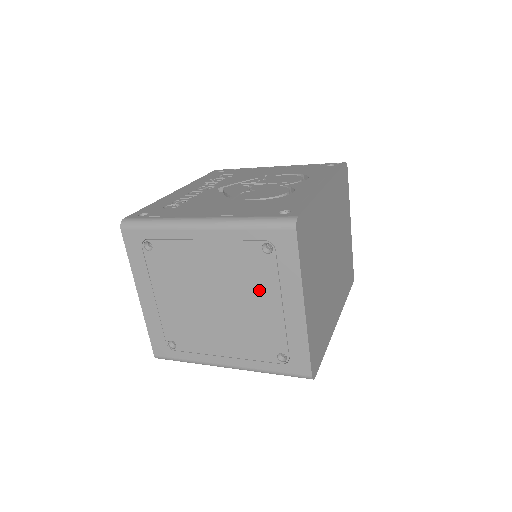
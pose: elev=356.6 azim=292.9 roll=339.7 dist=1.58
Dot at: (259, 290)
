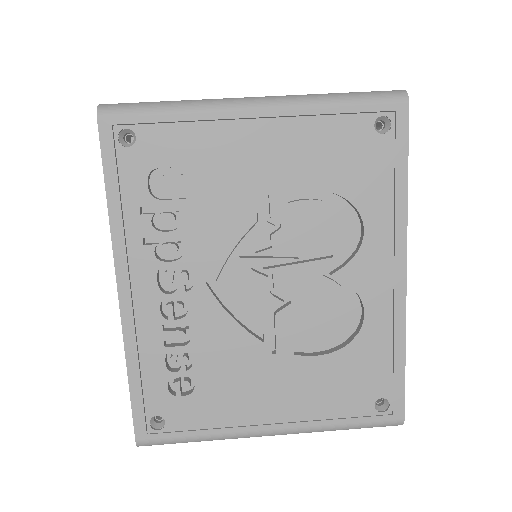
Dot at: occluded
